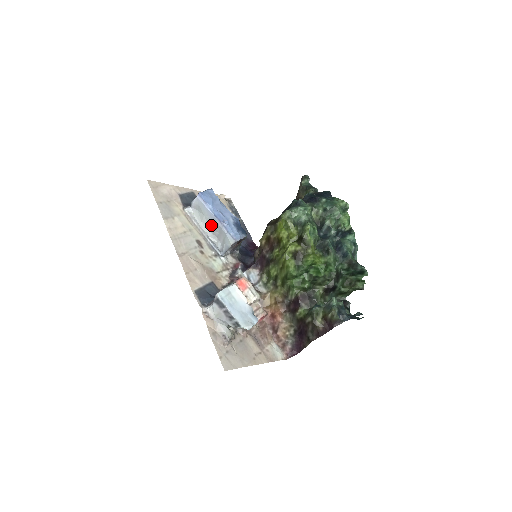
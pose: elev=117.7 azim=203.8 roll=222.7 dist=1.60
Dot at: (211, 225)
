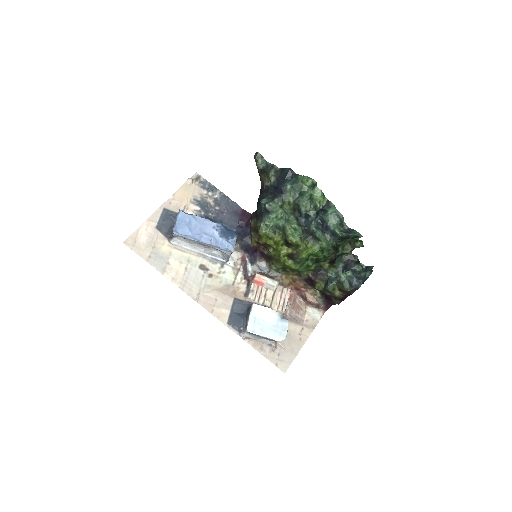
Dot at: (202, 245)
